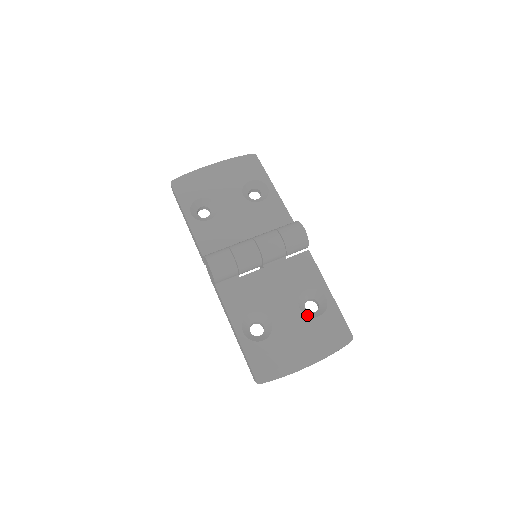
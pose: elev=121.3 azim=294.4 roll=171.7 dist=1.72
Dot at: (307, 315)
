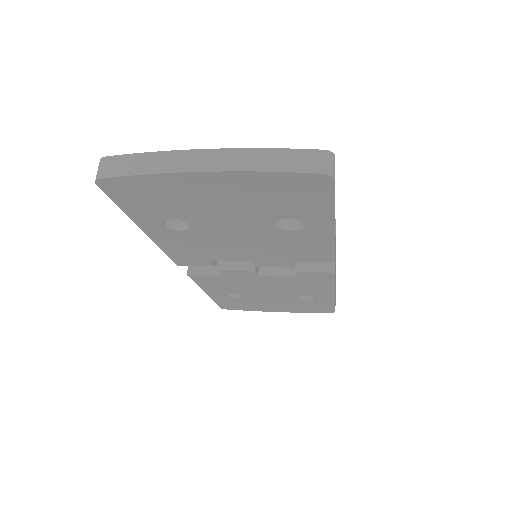
Dot at: occluded
